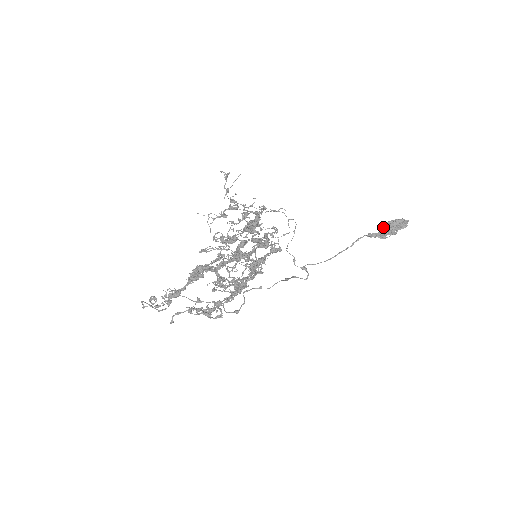
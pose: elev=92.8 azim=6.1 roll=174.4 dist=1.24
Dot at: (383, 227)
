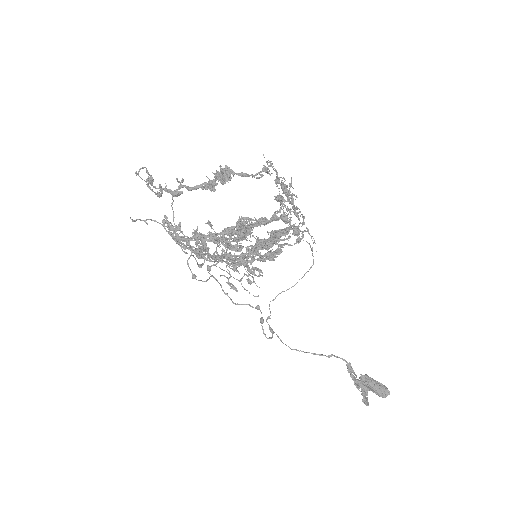
Dot at: (365, 374)
